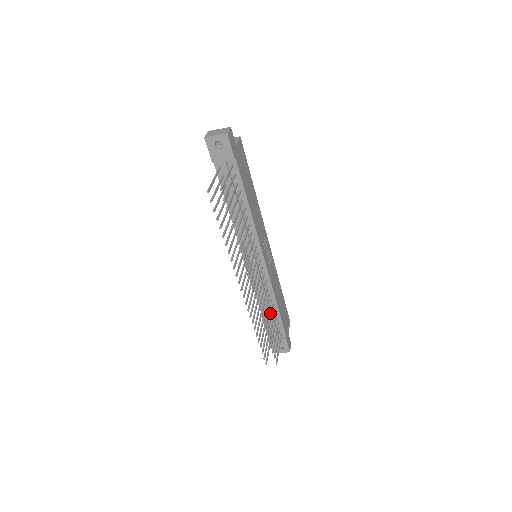
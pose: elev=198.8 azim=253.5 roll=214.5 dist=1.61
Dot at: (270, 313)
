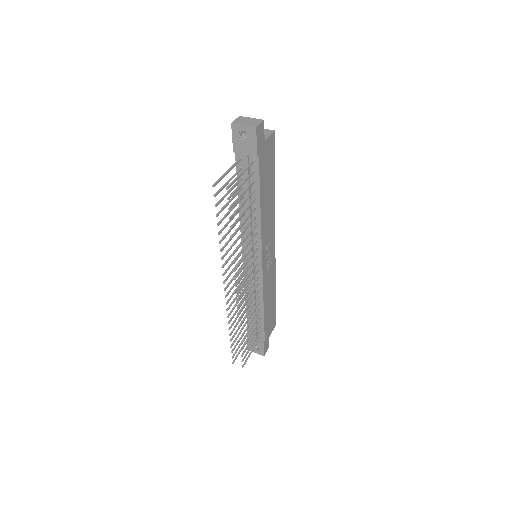
Dot at: occluded
